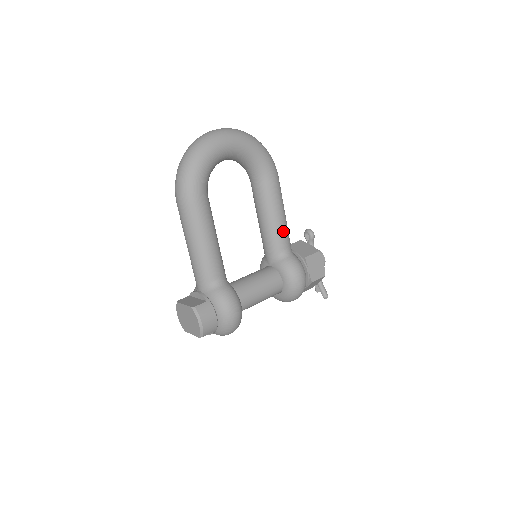
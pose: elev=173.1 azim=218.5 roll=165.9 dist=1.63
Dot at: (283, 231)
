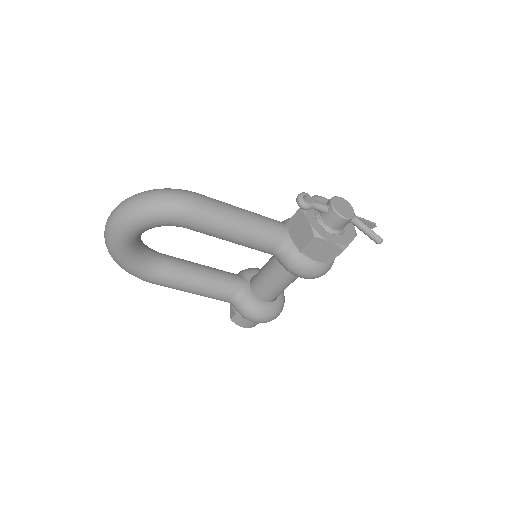
Dot at: (253, 244)
